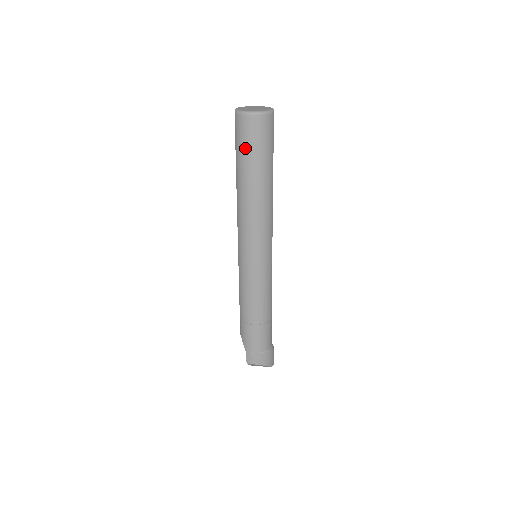
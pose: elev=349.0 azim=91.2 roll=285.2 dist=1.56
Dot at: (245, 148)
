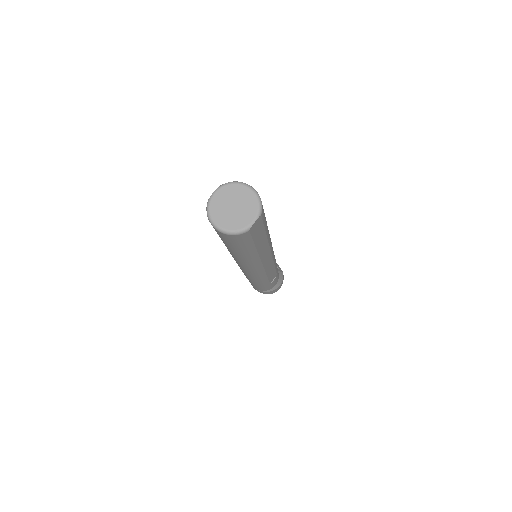
Dot at: occluded
